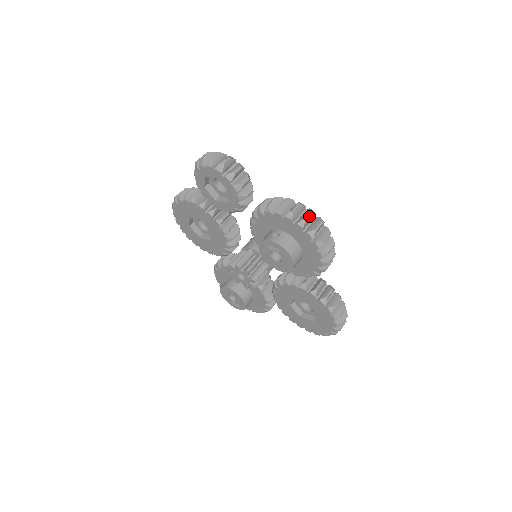
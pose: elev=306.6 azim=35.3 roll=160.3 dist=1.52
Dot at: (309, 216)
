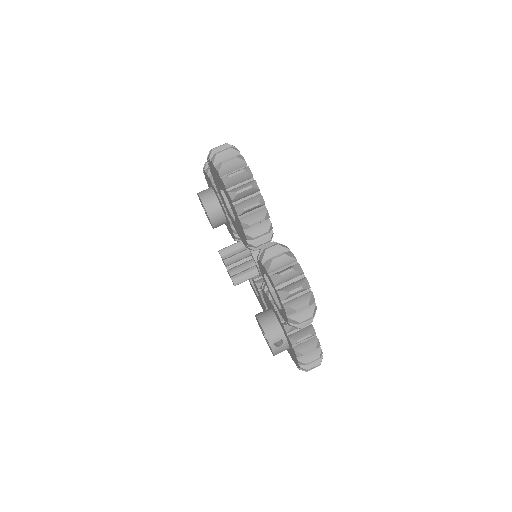
Dot at: (314, 367)
